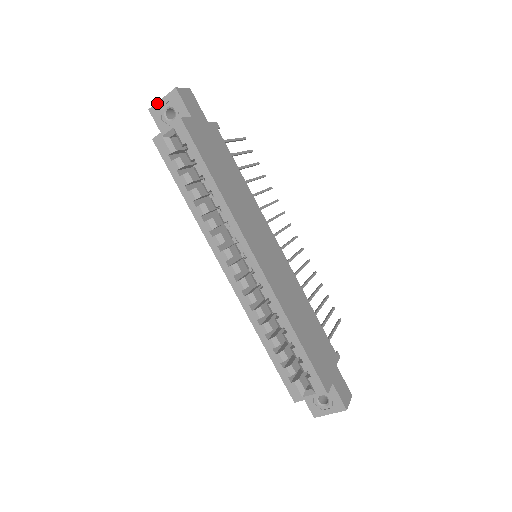
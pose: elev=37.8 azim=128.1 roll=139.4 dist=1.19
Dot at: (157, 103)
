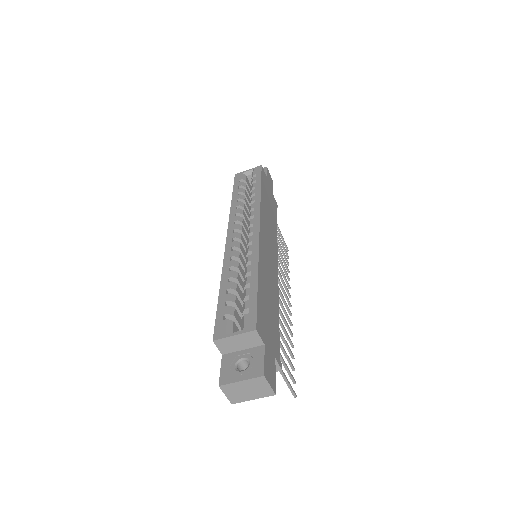
Dot at: occluded
